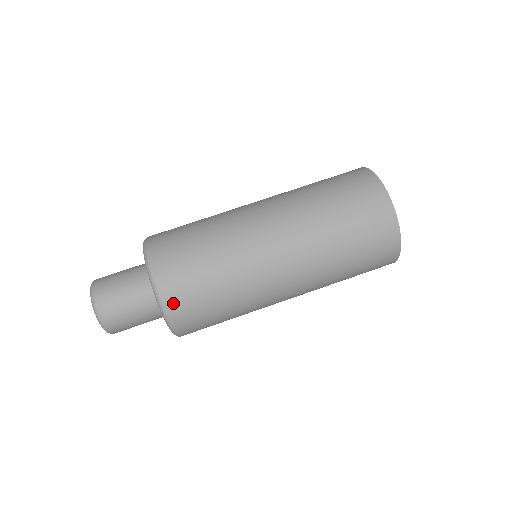
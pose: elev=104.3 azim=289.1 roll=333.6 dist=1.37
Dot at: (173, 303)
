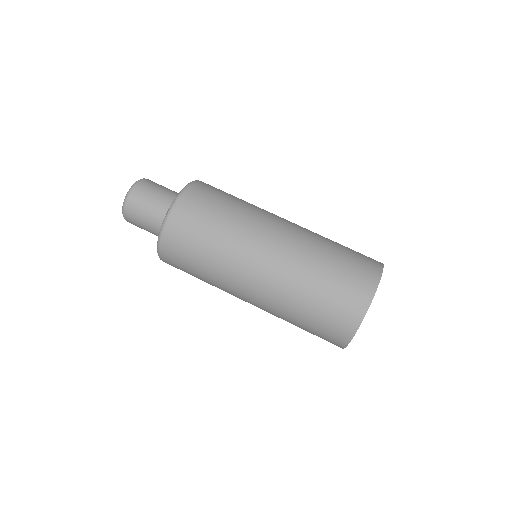
Dot at: (166, 253)
